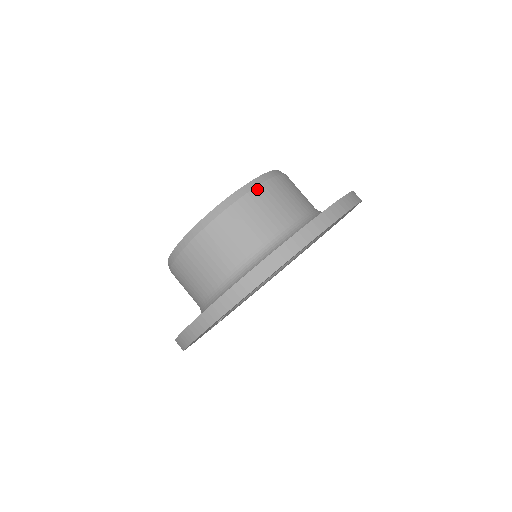
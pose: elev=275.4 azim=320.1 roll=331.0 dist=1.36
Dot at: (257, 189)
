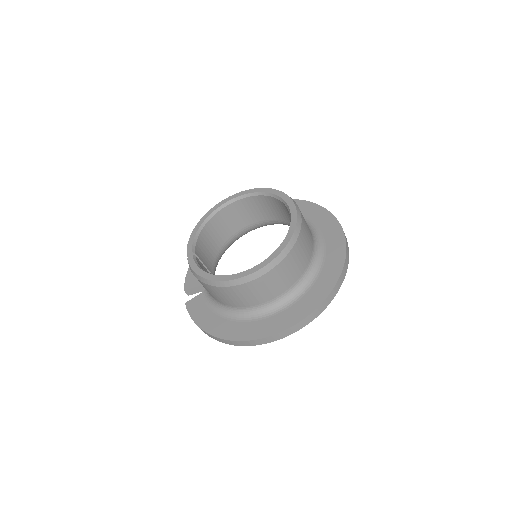
Dot at: (299, 238)
